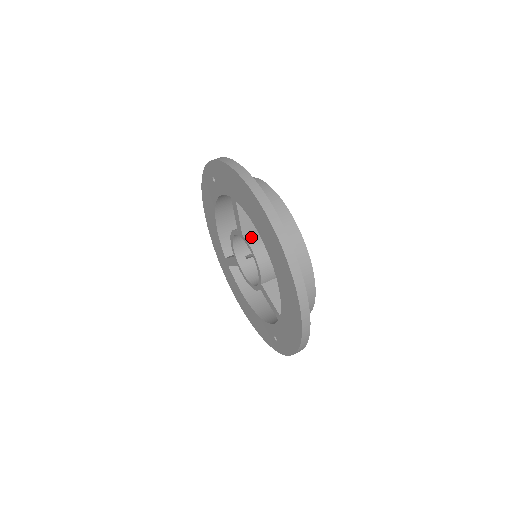
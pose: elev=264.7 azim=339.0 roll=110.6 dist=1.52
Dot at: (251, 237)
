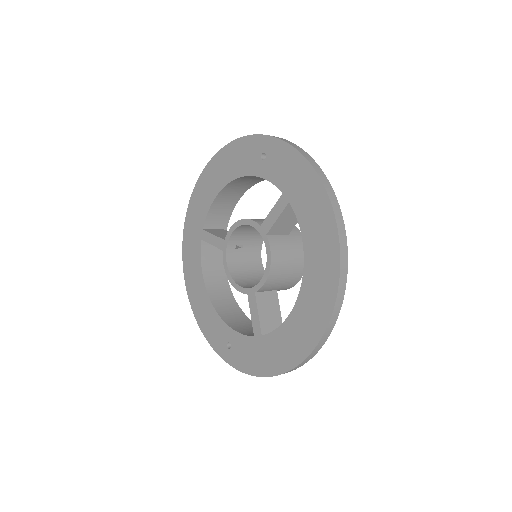
Dot at: (274, 242)
